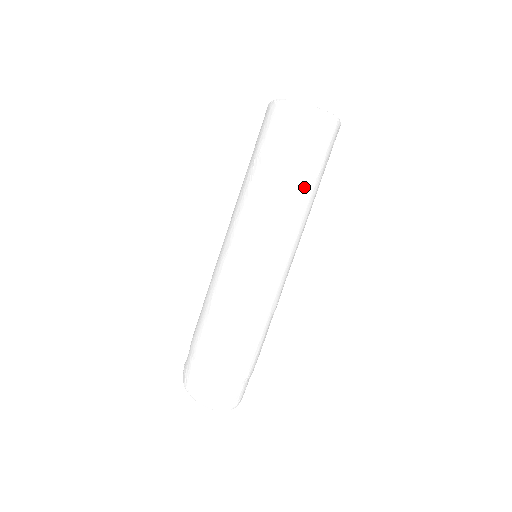
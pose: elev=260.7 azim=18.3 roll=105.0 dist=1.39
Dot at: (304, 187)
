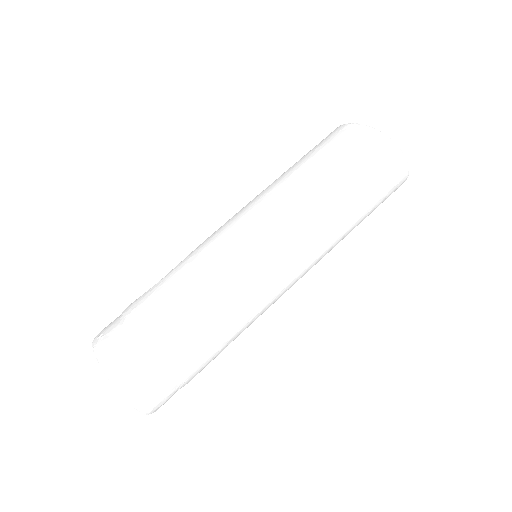
Dot at: (357, 219)
